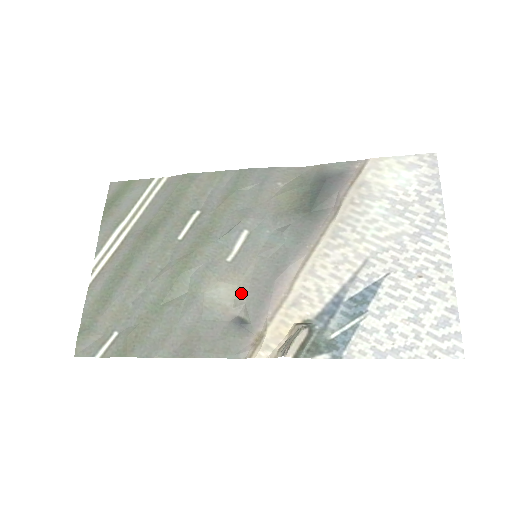
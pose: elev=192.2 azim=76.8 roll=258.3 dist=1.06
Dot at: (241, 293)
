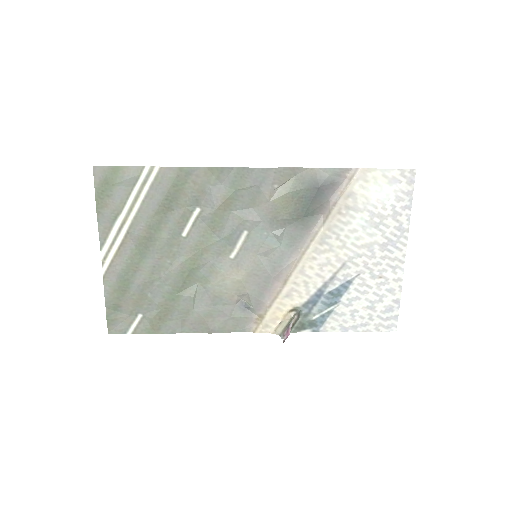
Dot at: (244, 286)
